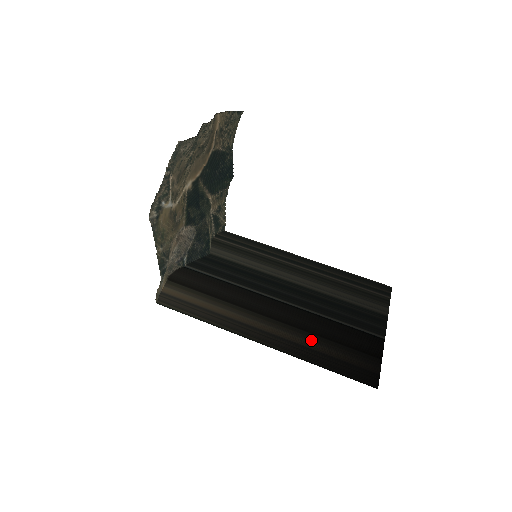
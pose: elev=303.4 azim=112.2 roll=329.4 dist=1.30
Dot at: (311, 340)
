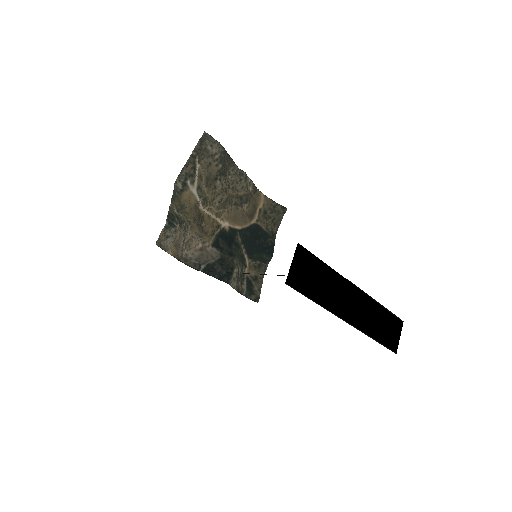
Dot at: occluded
